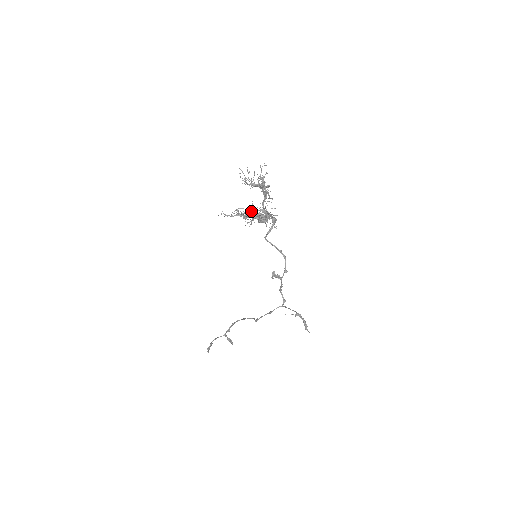
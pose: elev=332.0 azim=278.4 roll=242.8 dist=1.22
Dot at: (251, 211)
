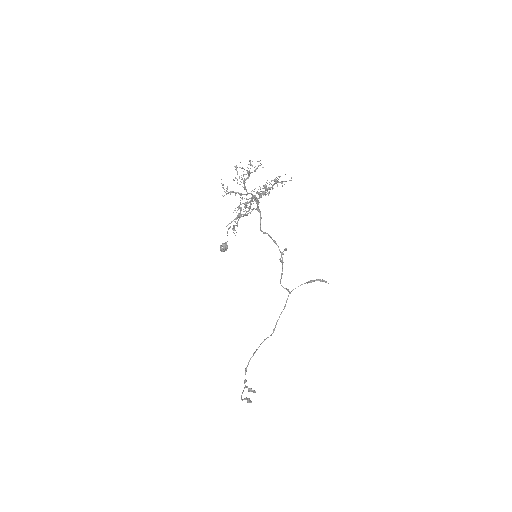
Dot at: (251, 200)
